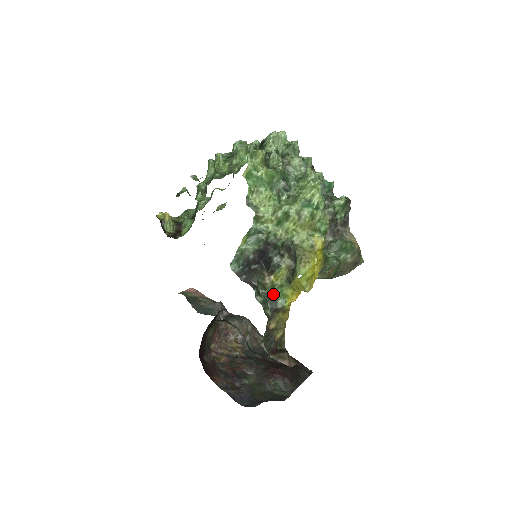
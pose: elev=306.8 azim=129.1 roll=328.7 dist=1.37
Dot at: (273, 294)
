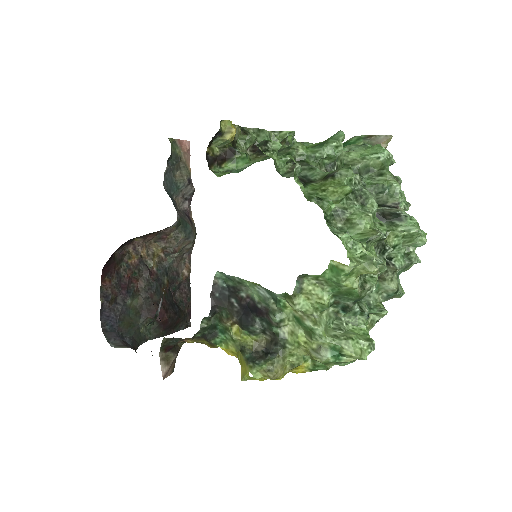
Dot at: (220, 329)
